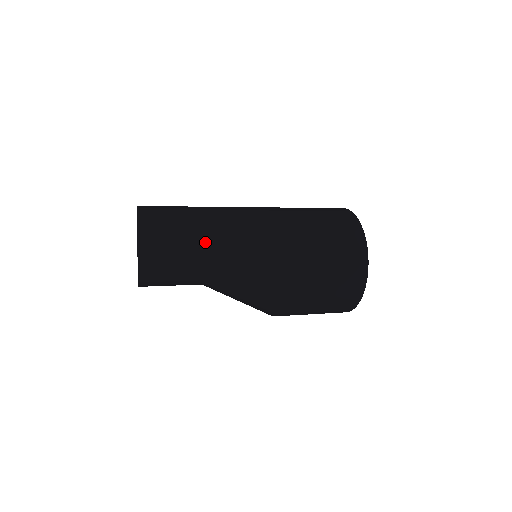
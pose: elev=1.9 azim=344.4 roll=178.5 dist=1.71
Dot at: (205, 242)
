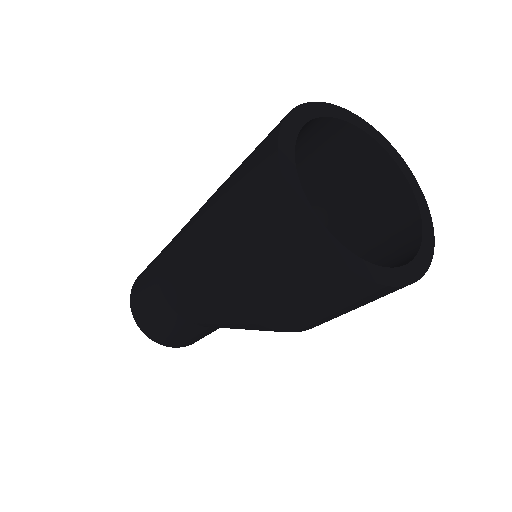
Dot at: (189, 323)
